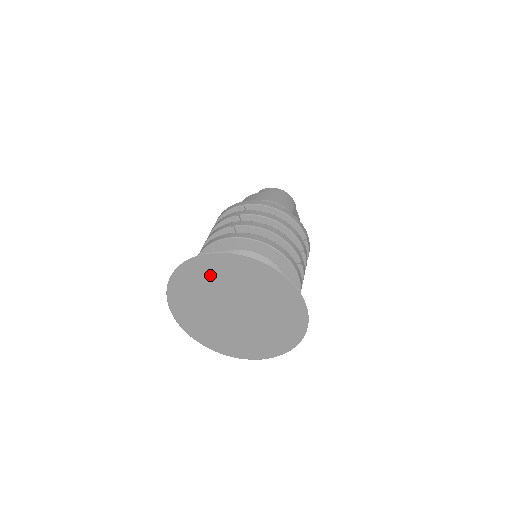
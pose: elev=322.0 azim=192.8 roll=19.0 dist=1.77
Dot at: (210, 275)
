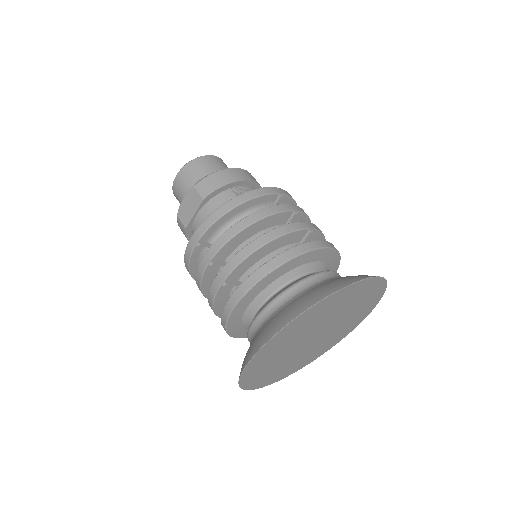
Dot at: (346, 300)
